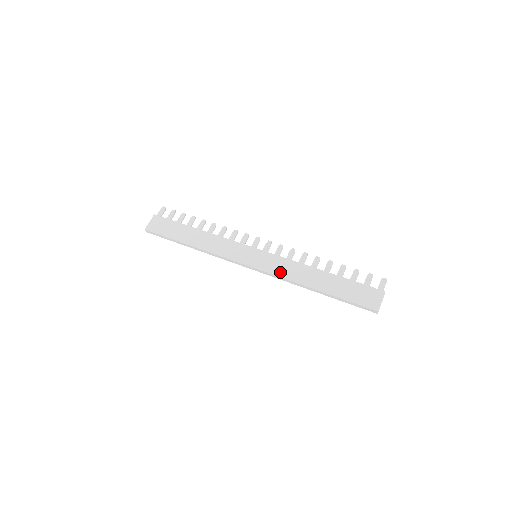
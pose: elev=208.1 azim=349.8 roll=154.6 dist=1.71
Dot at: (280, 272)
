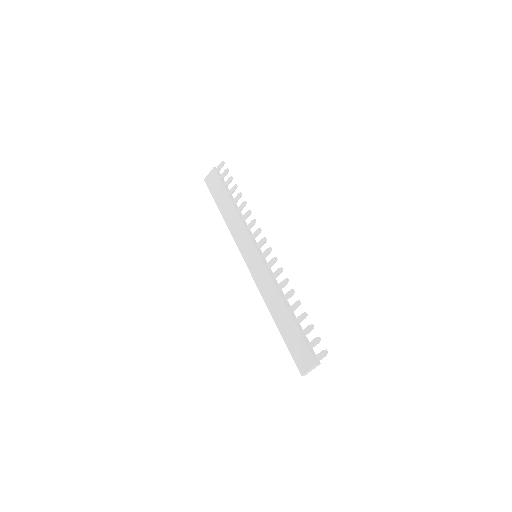
Dot at: (261, 285)
